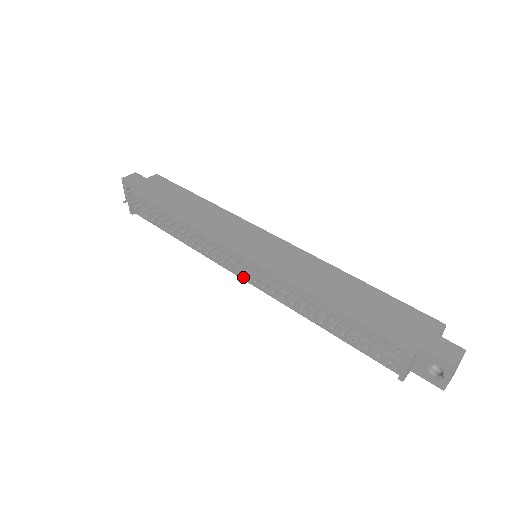
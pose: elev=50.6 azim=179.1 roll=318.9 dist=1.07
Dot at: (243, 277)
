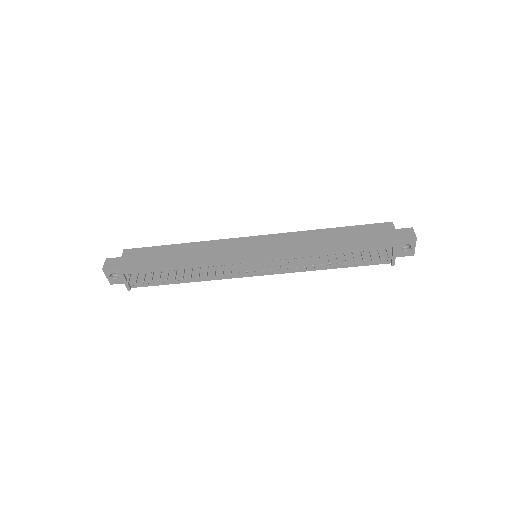
Dot at: (259, 274)
